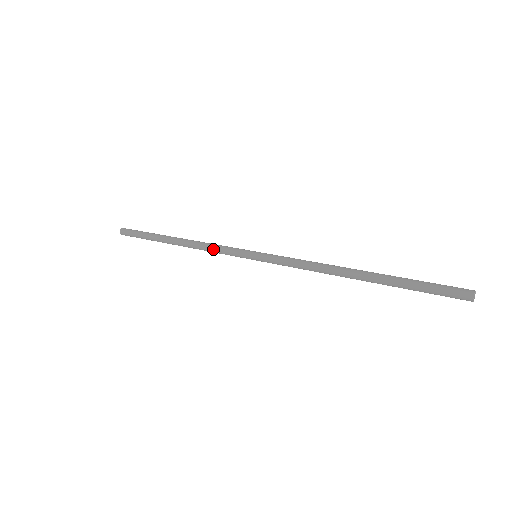
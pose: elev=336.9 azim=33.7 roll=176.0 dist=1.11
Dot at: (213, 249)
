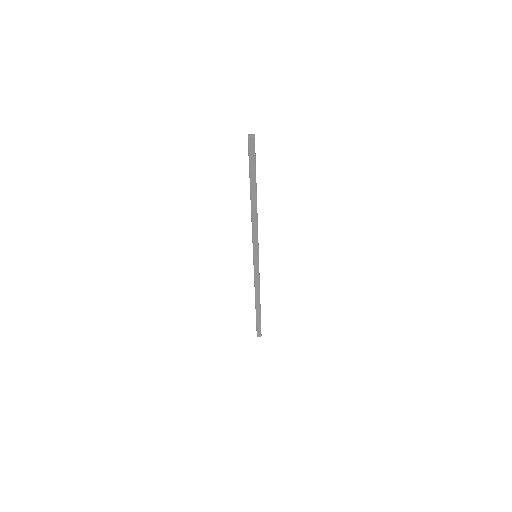
Dot at: (254, 279)
